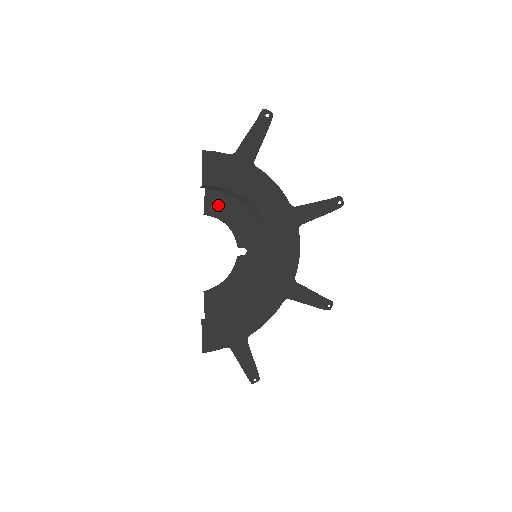
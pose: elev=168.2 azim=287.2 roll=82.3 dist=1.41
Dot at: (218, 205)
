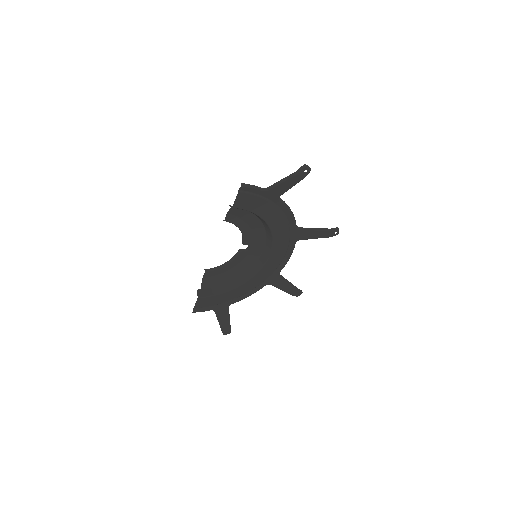
Dot at: (238, 216)
